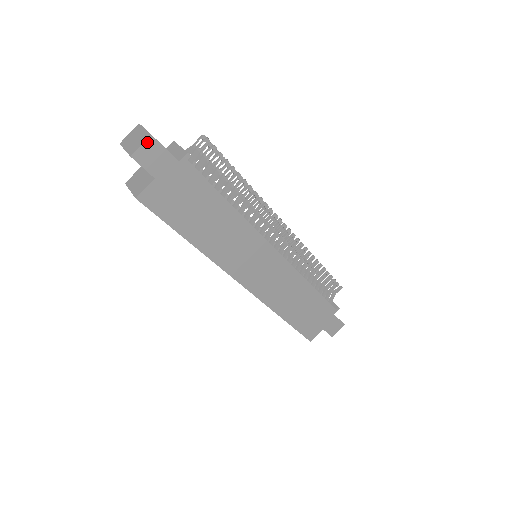
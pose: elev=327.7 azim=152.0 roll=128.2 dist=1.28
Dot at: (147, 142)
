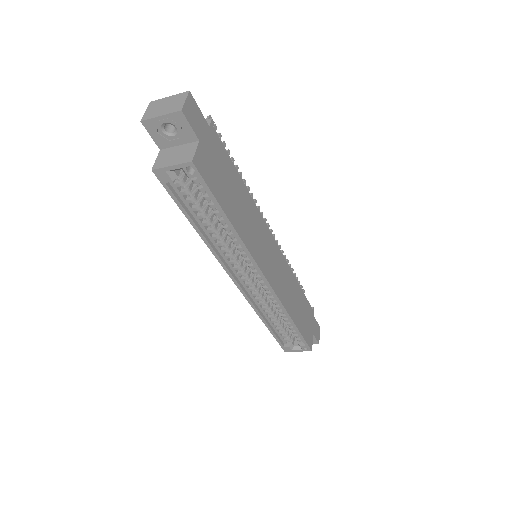
Dot at: (188, 98)
